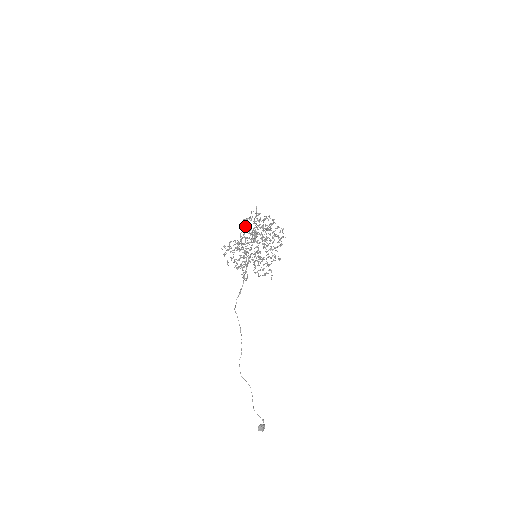
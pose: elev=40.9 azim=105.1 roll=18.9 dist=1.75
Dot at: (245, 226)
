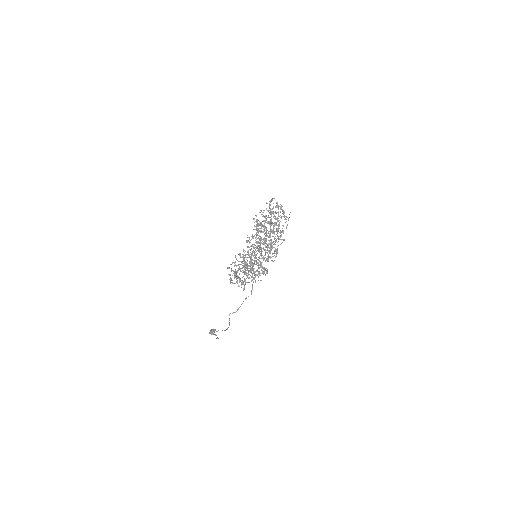
Dot at: occluded
